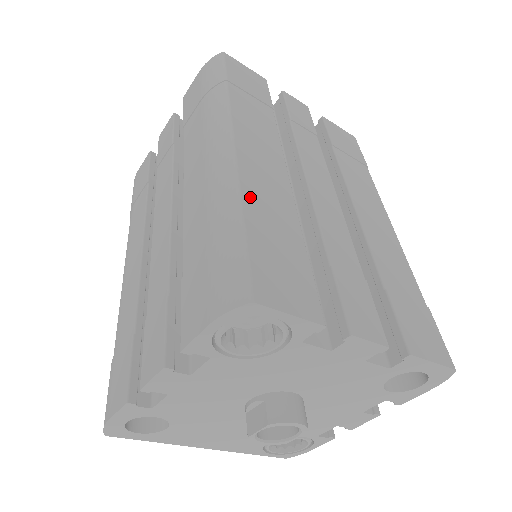
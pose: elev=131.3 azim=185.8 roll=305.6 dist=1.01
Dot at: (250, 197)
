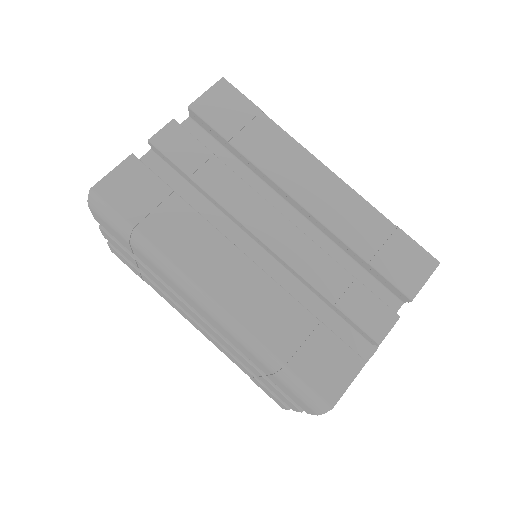
Dot at: (263, 332)
